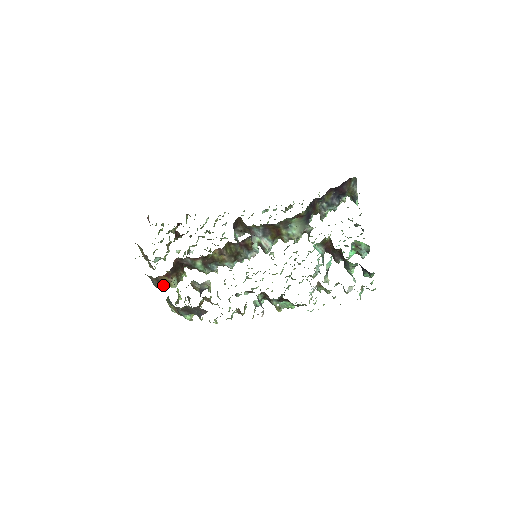
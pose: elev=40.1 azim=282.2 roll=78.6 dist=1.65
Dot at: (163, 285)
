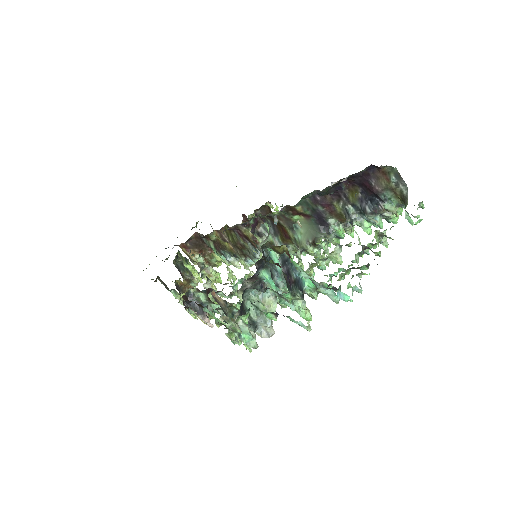
Dot at: occluded
